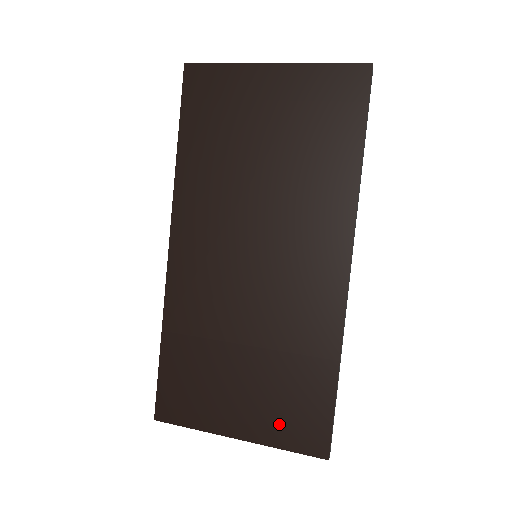
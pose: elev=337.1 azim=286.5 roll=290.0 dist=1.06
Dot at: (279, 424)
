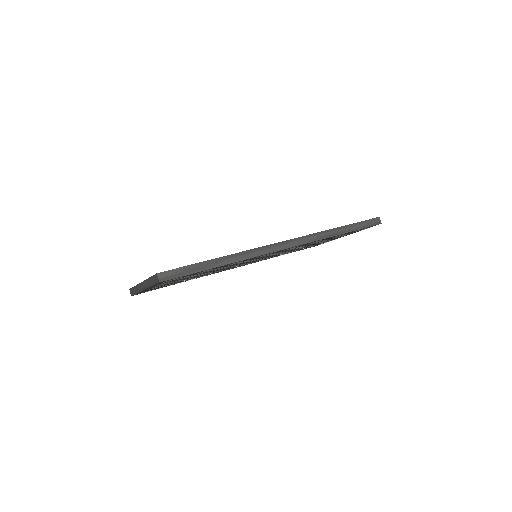
Dot at: occluded
